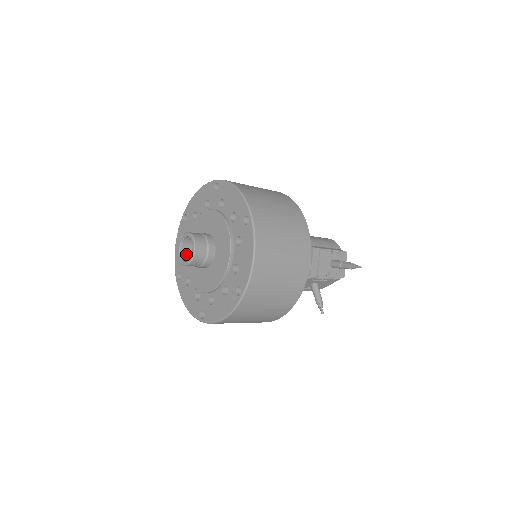
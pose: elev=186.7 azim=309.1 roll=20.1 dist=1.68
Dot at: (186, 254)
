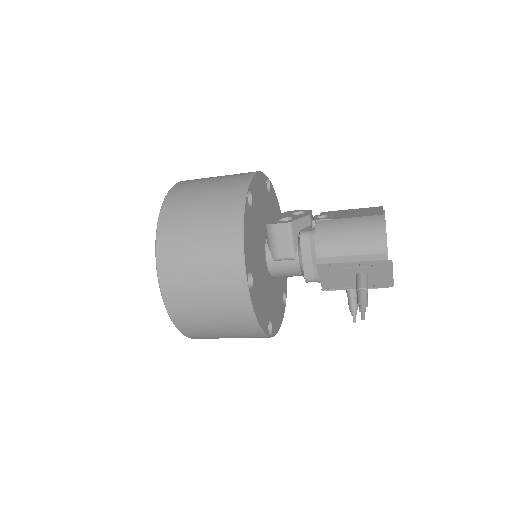
Dot at: occluded
